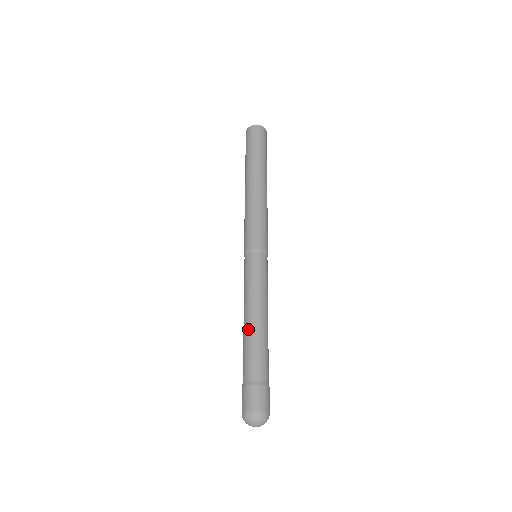
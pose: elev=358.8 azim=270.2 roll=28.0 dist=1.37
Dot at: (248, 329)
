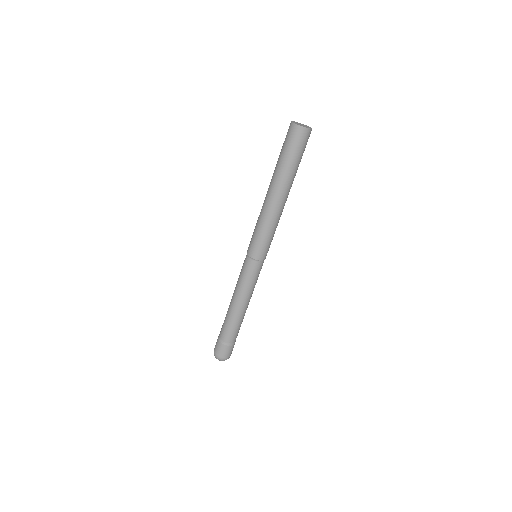
Dot at: (239, 315)
